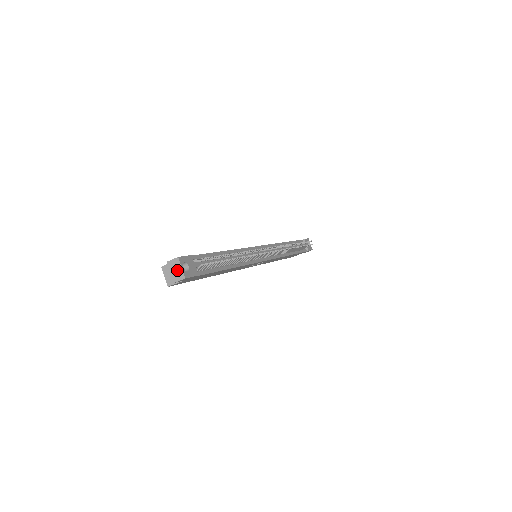
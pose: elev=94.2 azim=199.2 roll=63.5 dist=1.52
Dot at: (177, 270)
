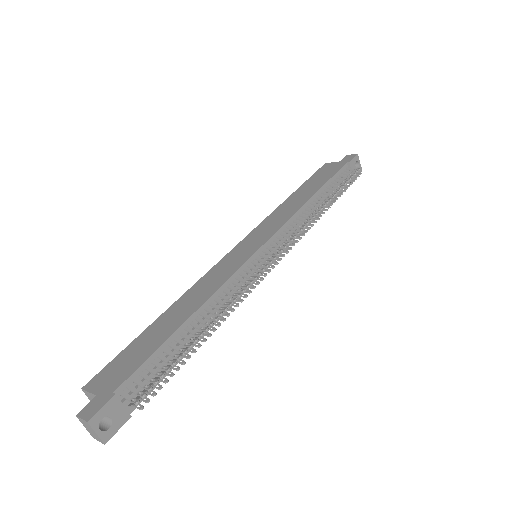
Dot at: (92, 432)
